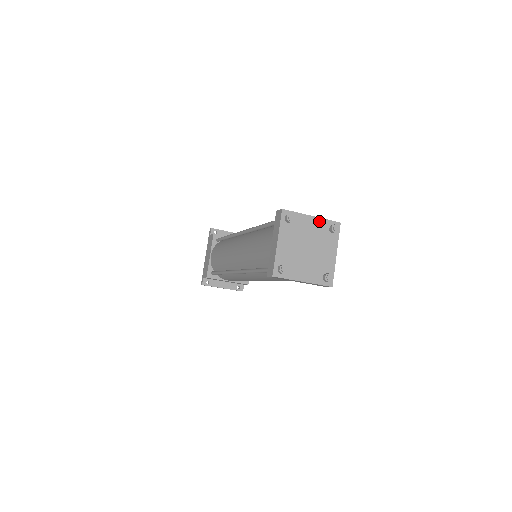
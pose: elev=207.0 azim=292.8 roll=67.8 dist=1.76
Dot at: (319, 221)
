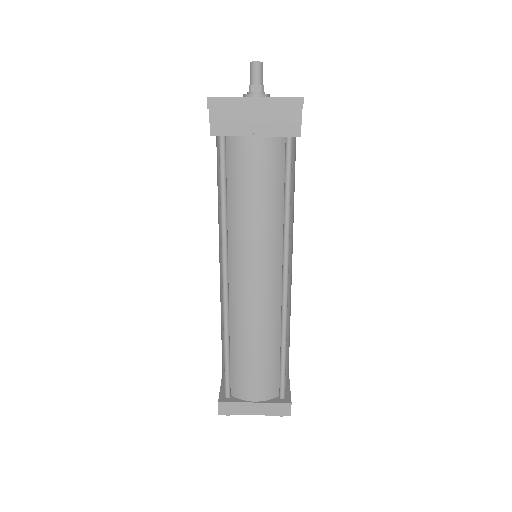
Dot at: (264, 413)
